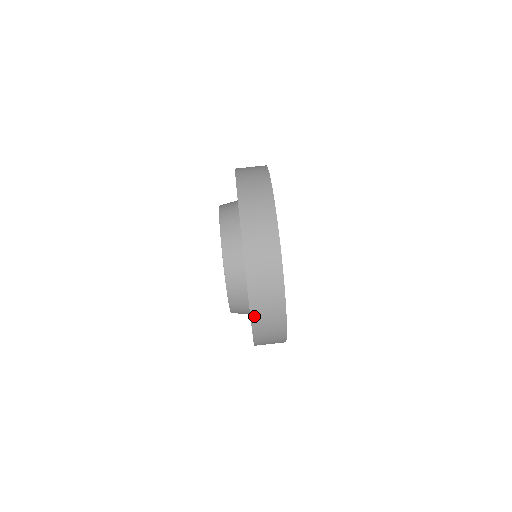
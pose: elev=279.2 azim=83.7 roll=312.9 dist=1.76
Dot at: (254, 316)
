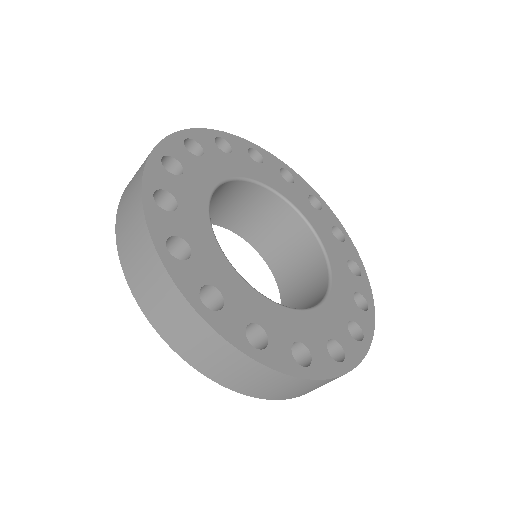
Dot at: (275, 398)
